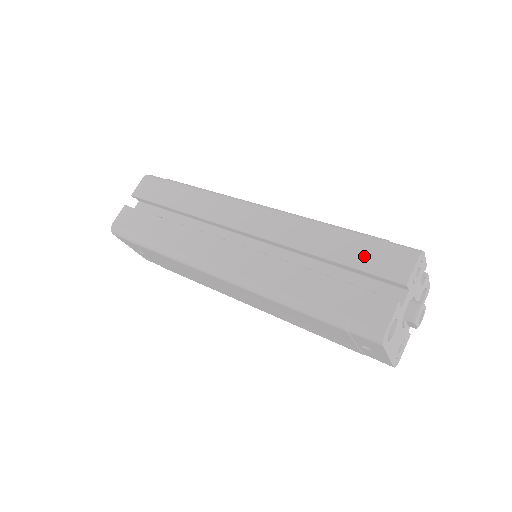
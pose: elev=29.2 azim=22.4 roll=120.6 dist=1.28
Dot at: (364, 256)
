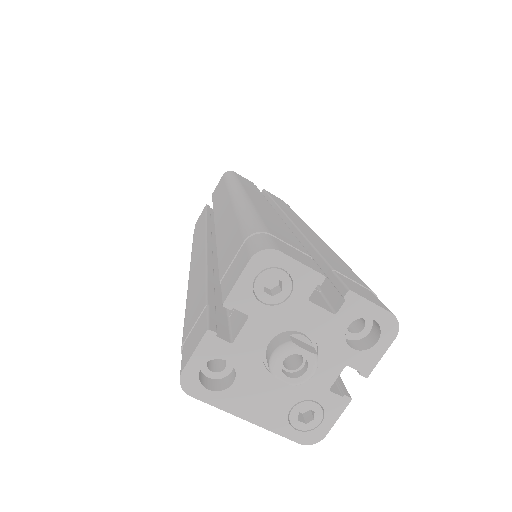
Dot at: (229, 256)
